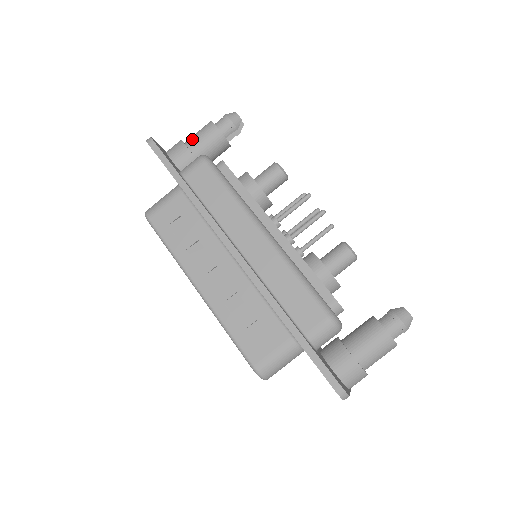
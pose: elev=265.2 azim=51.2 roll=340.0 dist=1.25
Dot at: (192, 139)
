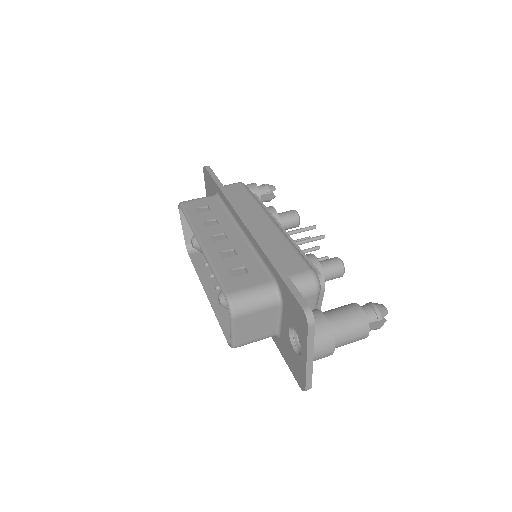
Dot at: occluded
